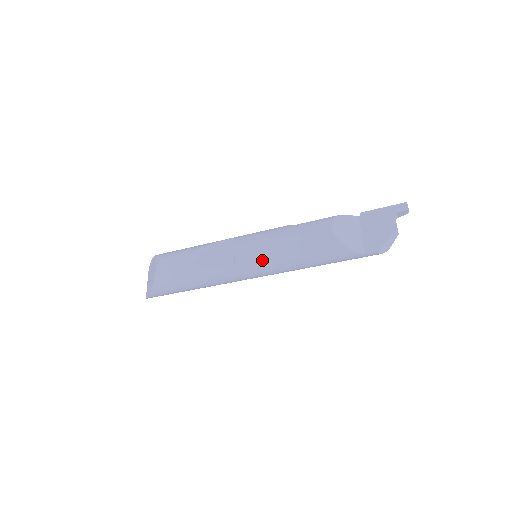
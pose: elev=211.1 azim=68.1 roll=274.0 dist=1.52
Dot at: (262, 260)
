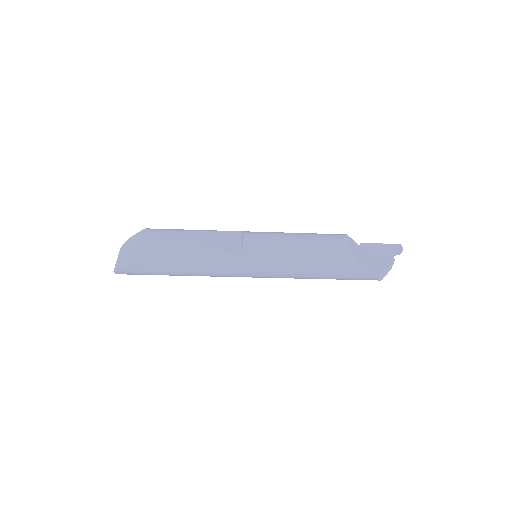
Dot at: (271, 254)
